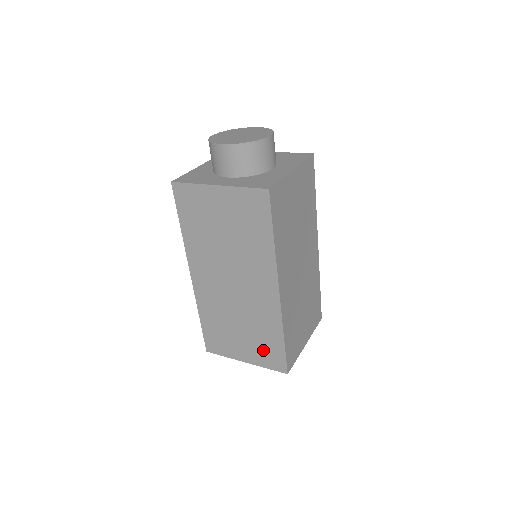
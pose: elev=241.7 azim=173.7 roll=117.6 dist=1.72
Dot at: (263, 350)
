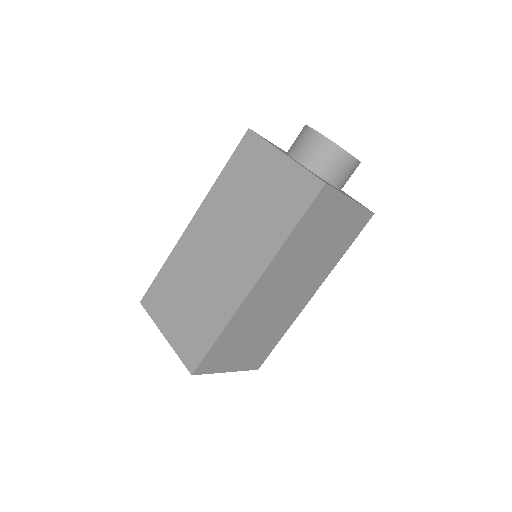
Dot at: (191, 334)
